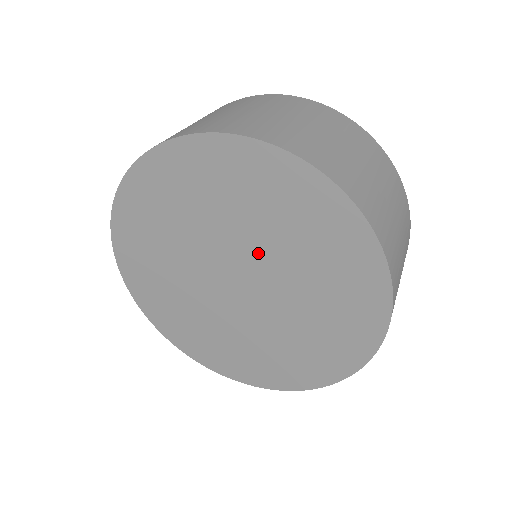
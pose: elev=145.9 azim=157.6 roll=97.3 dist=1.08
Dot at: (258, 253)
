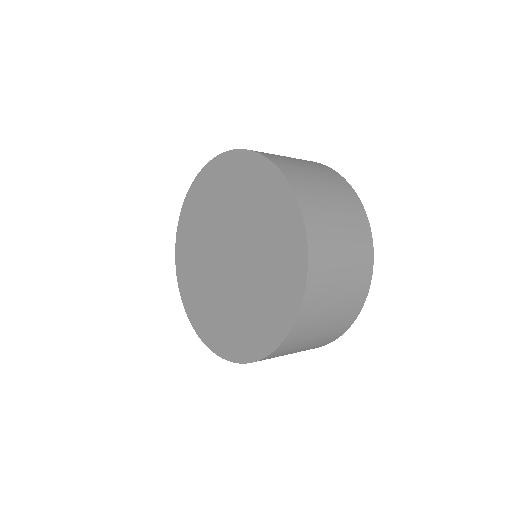
Dot at: (250, 247)
